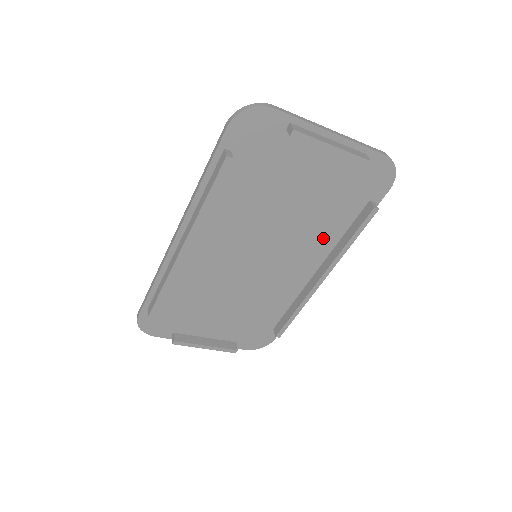
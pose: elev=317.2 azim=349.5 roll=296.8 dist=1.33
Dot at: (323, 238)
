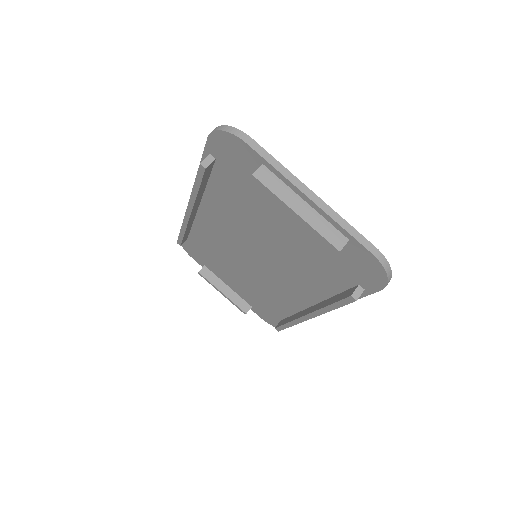
Dot at: (314, 284)
